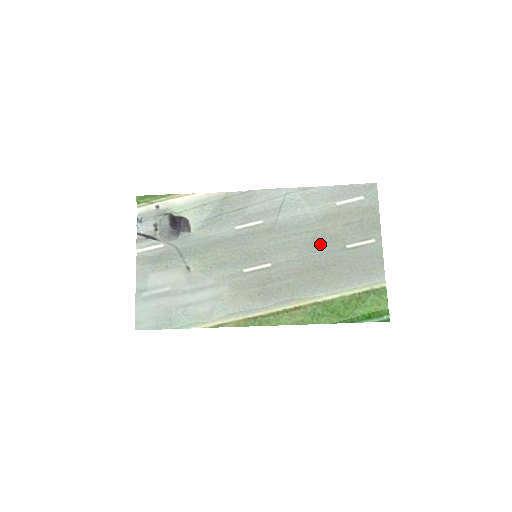
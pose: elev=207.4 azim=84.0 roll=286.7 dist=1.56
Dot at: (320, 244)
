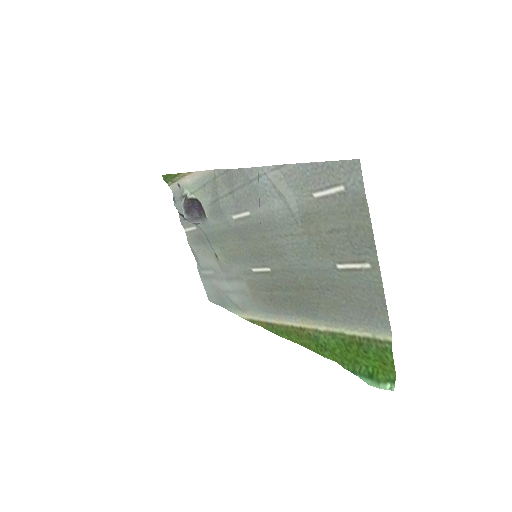
Dot at: (308, 255)
